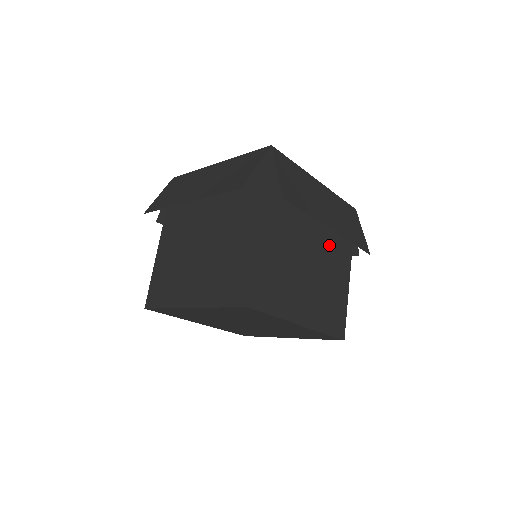
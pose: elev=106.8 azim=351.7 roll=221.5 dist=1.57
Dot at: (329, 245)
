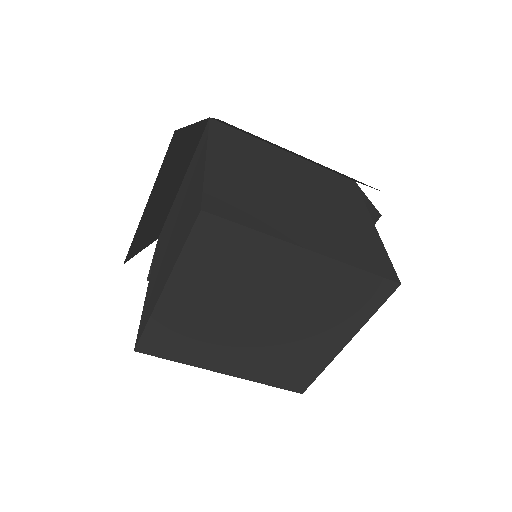
Dot at: (326, 196)
